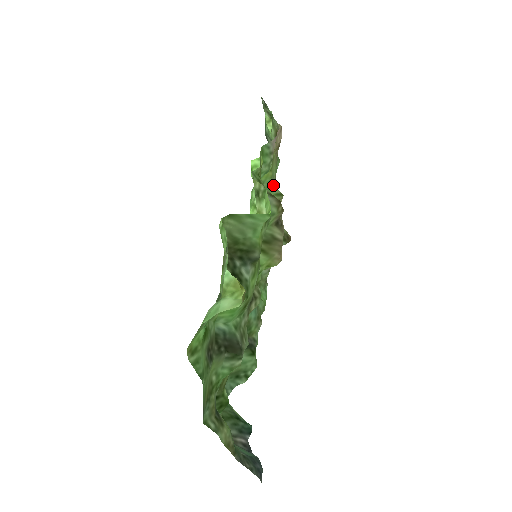
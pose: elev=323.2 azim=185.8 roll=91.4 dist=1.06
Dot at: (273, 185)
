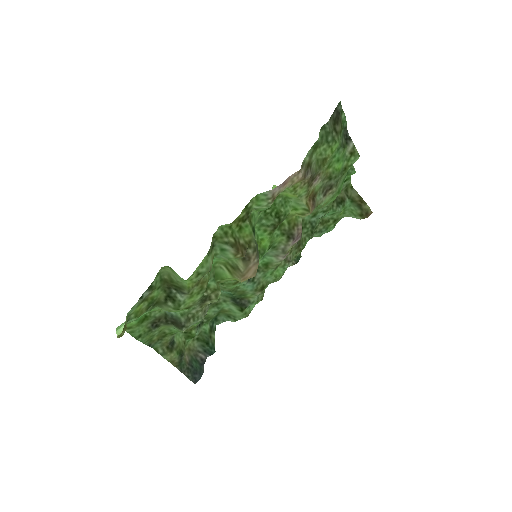
Dot at: (301, 202)
